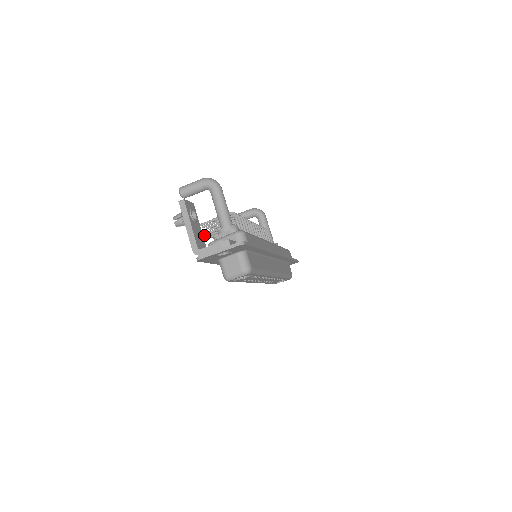
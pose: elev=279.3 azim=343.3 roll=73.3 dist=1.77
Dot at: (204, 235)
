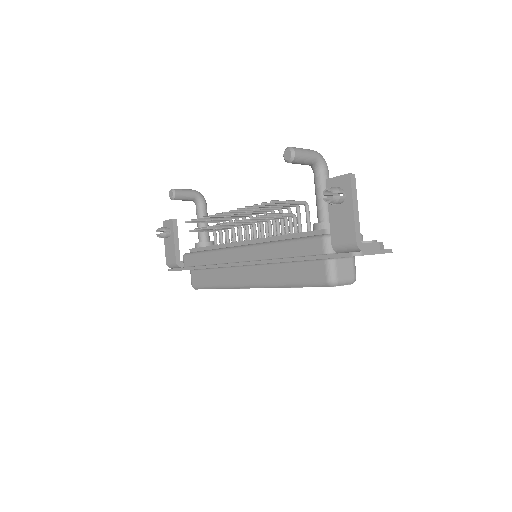
Dot at: occluded
